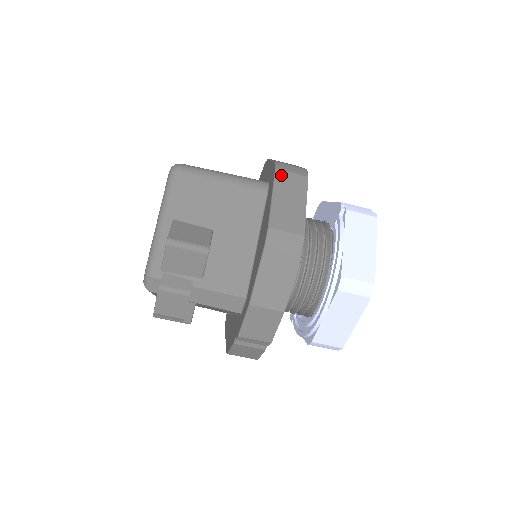
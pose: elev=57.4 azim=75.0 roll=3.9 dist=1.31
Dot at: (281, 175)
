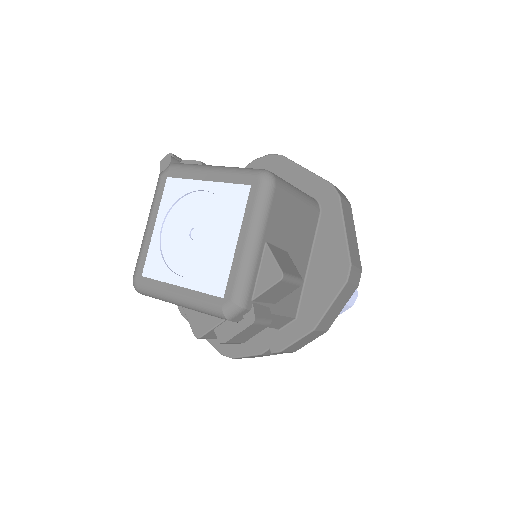
Dot at: (343, 204)
